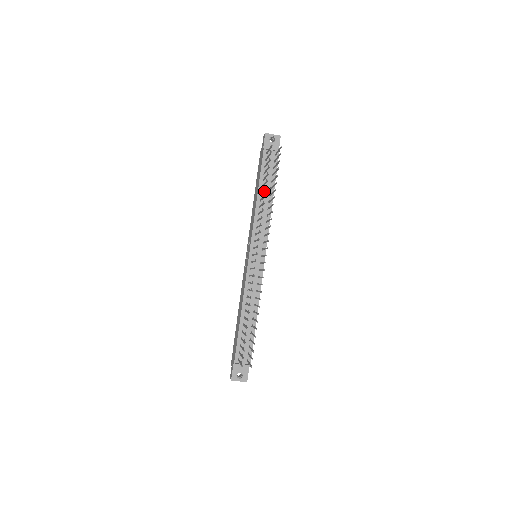
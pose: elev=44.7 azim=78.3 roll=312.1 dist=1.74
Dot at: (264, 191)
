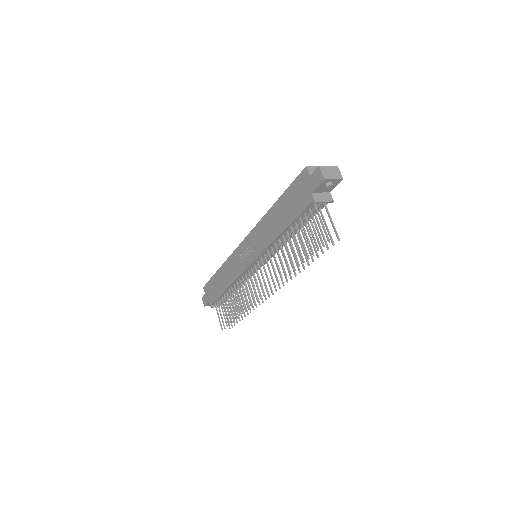
Dot at: occluded
